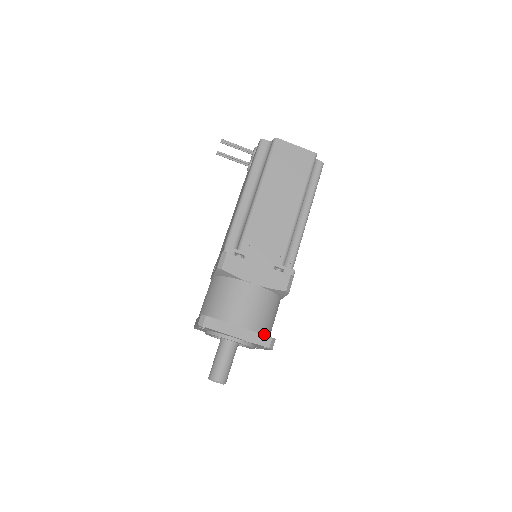
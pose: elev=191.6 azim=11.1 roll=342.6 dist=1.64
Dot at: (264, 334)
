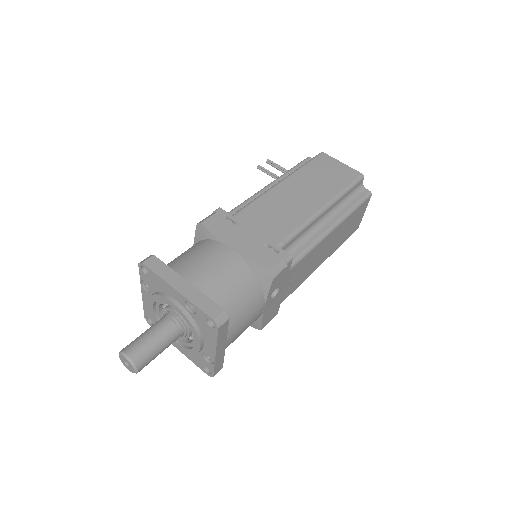
Dot at: occluded
